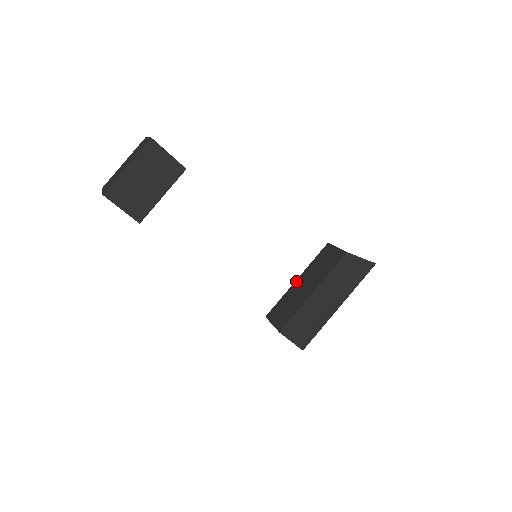
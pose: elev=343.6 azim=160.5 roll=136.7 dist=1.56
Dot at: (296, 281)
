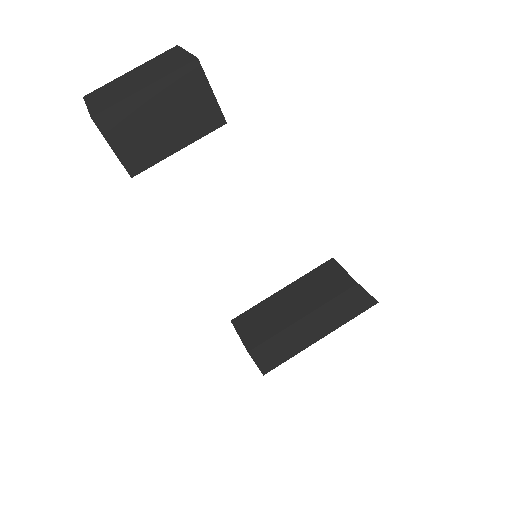
Dot at: (281, 290)
